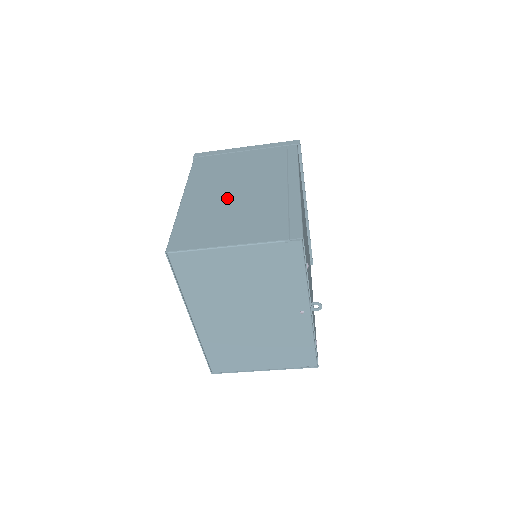
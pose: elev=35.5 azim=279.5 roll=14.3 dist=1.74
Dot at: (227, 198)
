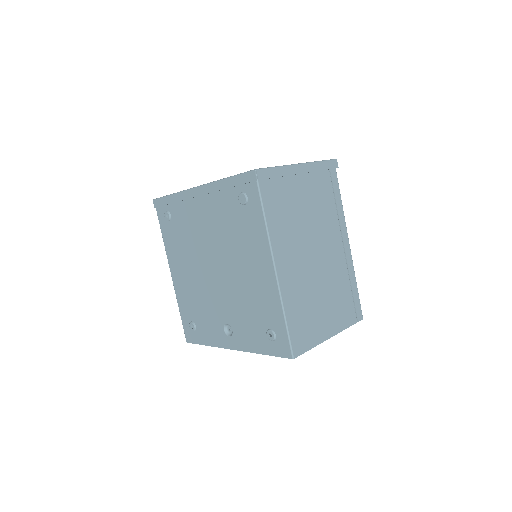
Dot at: (311, 270)
